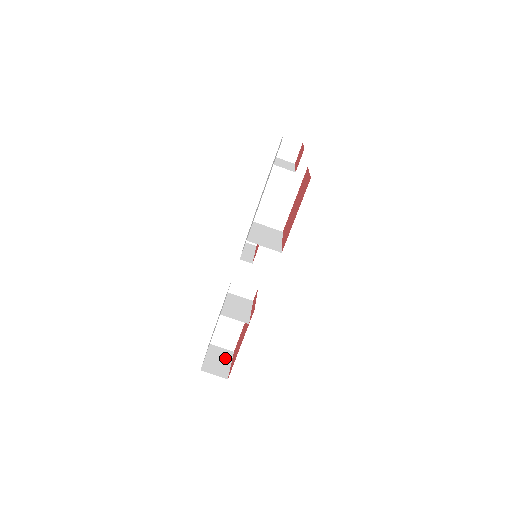
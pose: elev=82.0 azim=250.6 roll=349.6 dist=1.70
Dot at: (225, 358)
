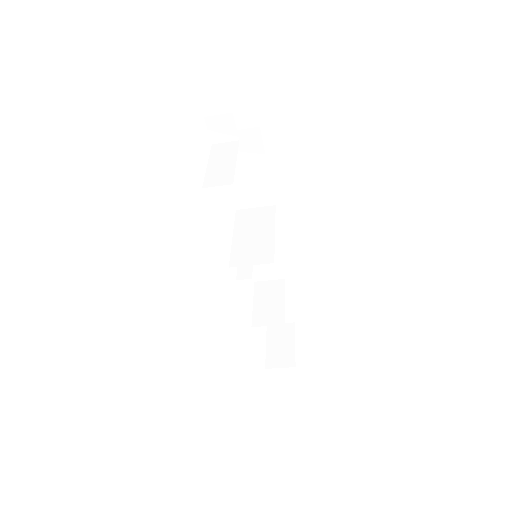
Dot at: (287, 337)
